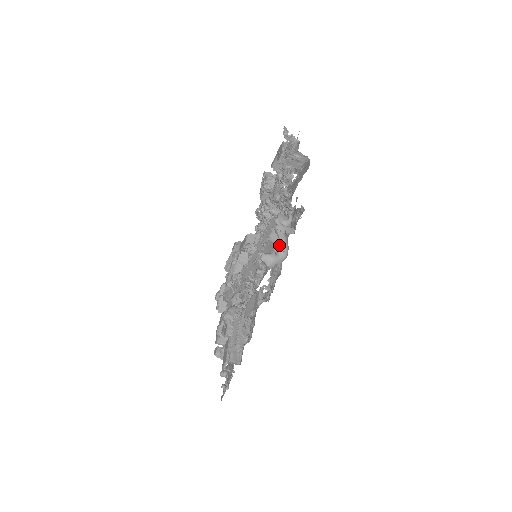
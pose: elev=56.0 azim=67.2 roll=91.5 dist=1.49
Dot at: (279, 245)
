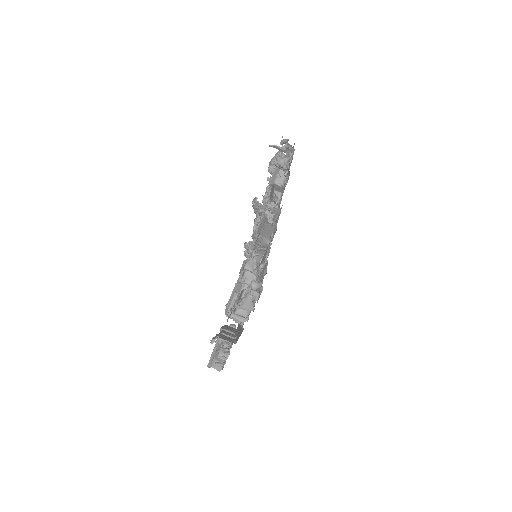
Dot at: occluded
